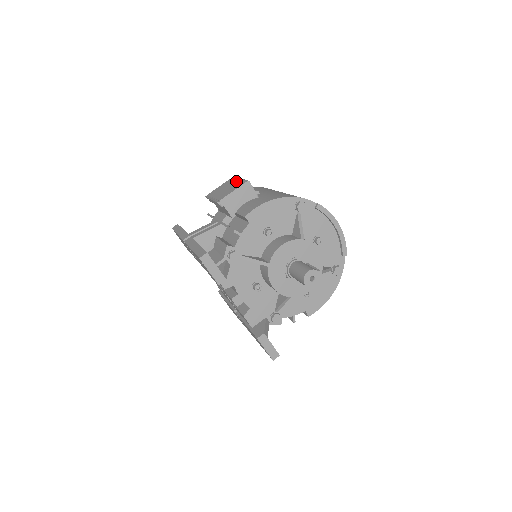
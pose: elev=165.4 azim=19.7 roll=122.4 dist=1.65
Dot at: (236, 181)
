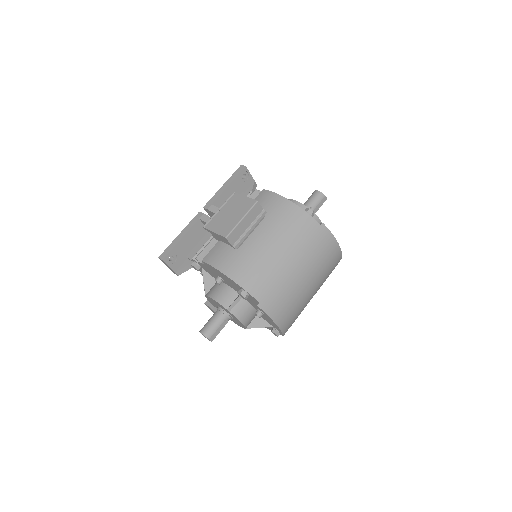
Dot at: (237, 218)
